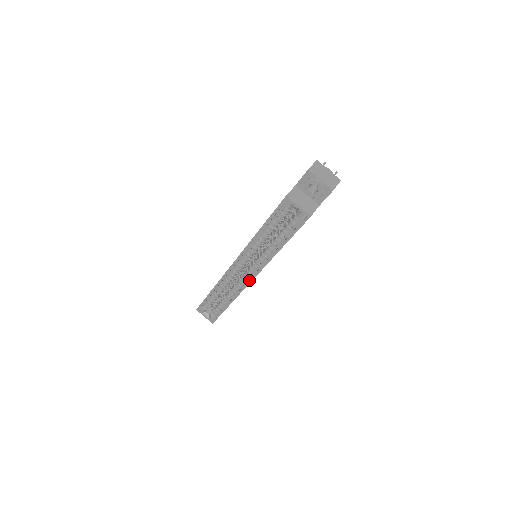
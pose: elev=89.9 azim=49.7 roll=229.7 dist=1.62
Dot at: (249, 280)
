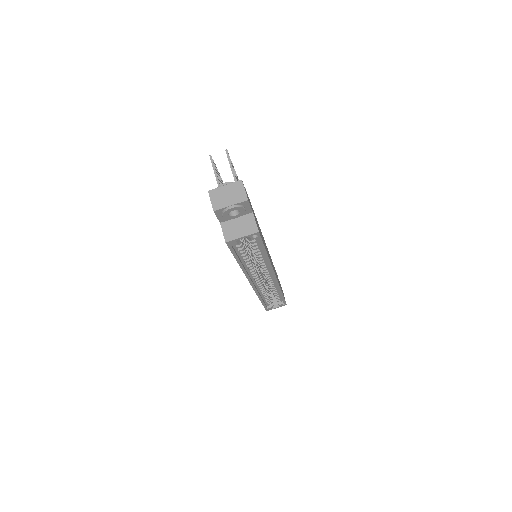
Dot at: (274, 279)
